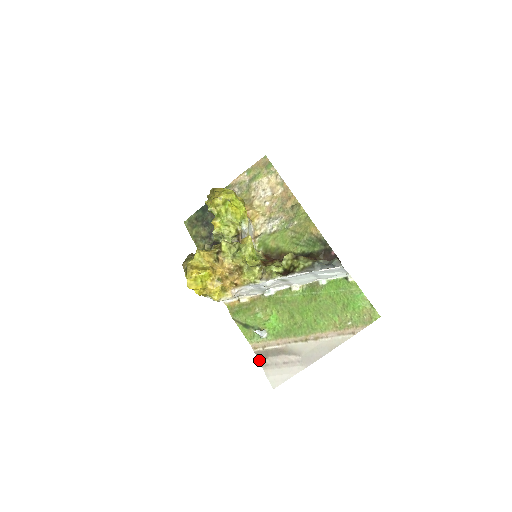
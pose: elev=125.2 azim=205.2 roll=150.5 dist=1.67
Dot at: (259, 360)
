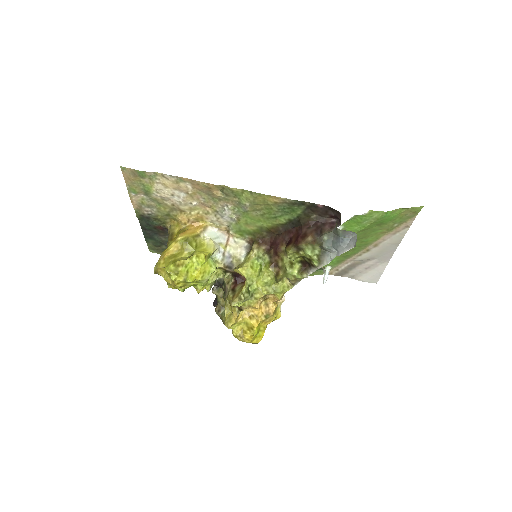
Dot at: occluded
